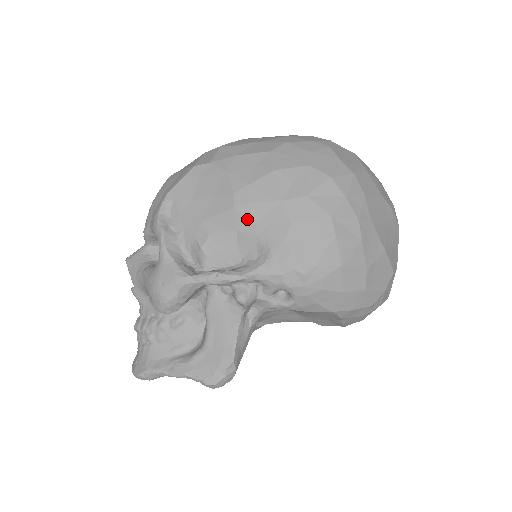
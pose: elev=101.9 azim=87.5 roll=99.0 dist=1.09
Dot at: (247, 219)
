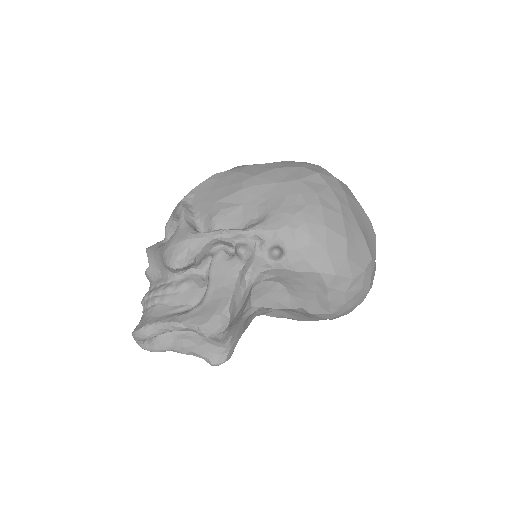
Dot at: (252, 196)
